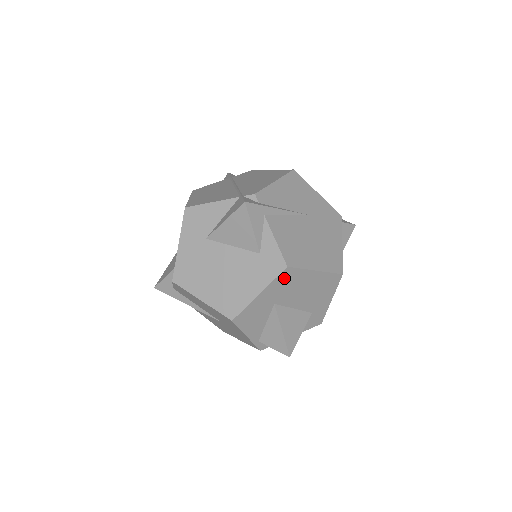
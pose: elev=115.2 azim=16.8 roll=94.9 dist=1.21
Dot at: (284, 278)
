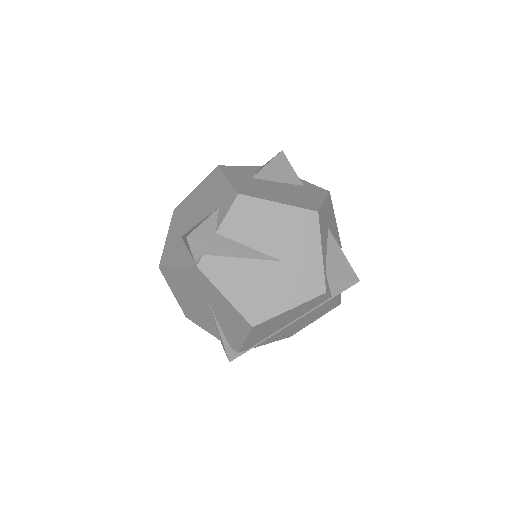
Dot at: (329, 202)
